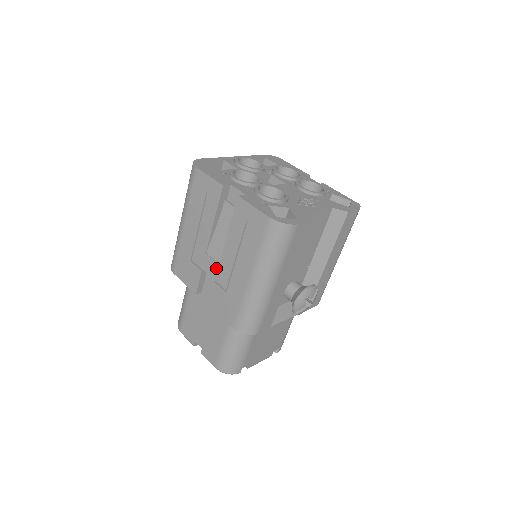
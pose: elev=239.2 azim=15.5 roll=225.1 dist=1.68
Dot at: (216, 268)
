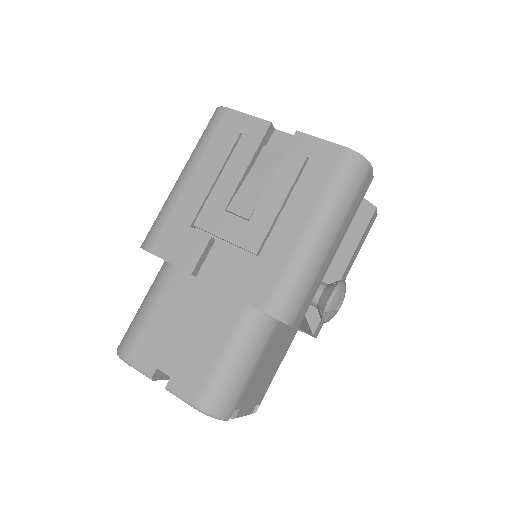
Dot at: (242, 227)
